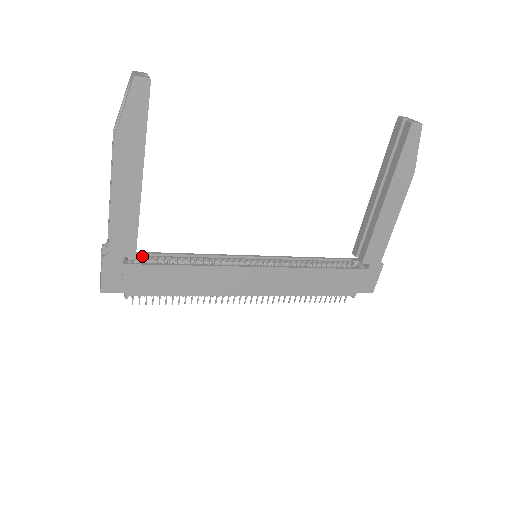
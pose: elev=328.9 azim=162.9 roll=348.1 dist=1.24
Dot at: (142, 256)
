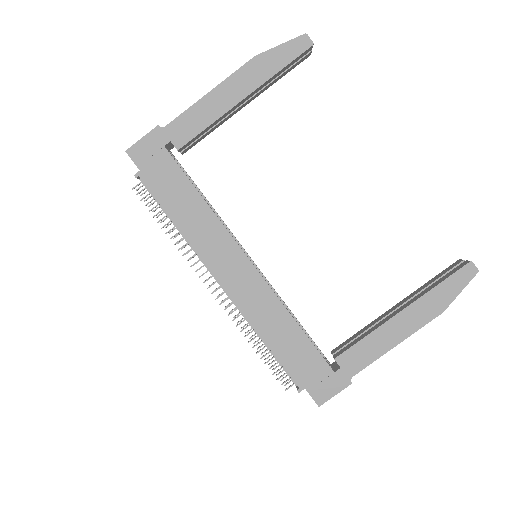
Dot at: occluded
